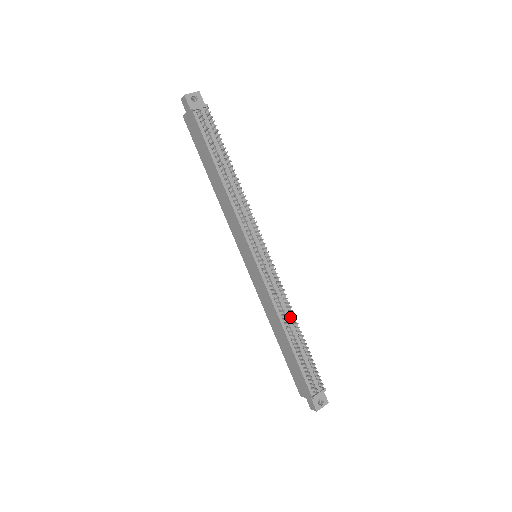
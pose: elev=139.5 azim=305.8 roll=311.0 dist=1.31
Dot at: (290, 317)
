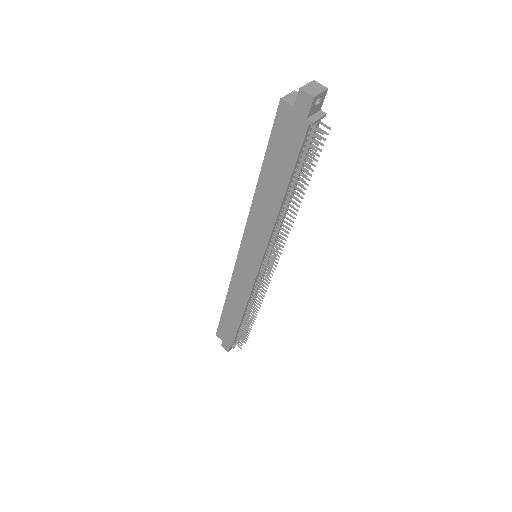
Dot at: occluded
